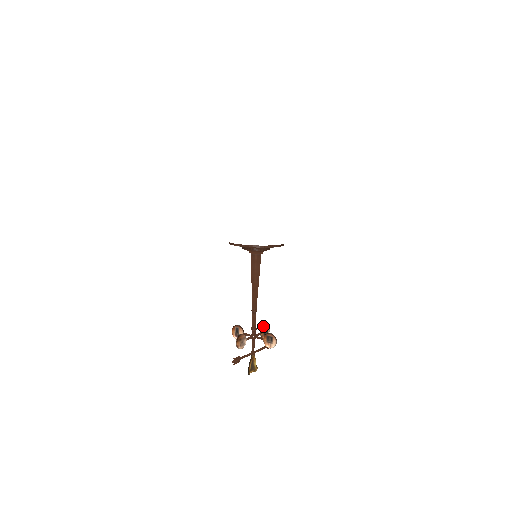
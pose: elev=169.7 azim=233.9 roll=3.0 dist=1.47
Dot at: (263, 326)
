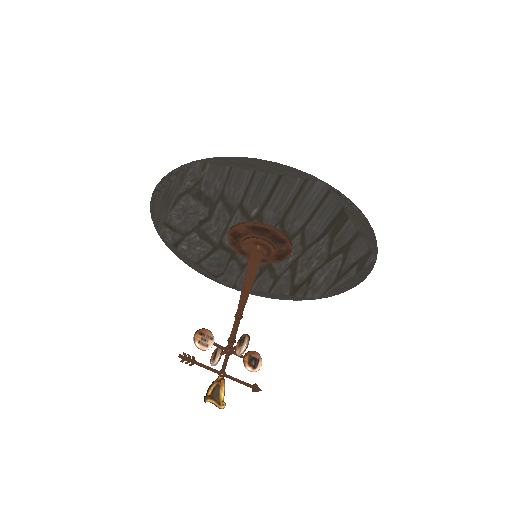
Dot at: occluded
